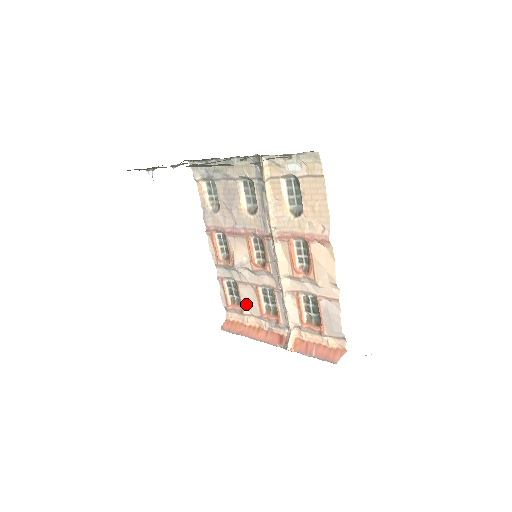
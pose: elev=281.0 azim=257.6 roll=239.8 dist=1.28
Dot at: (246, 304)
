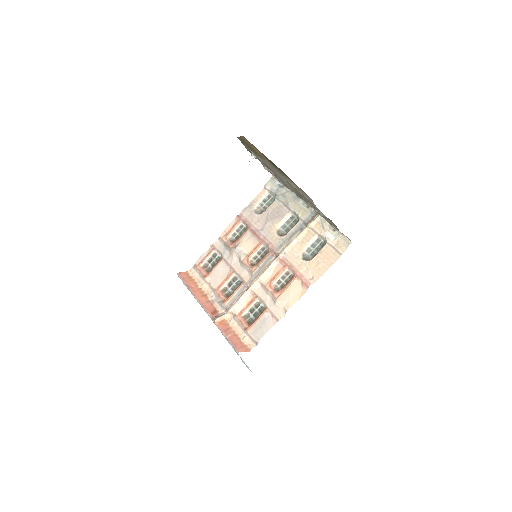
Dot at: (214, 275)
